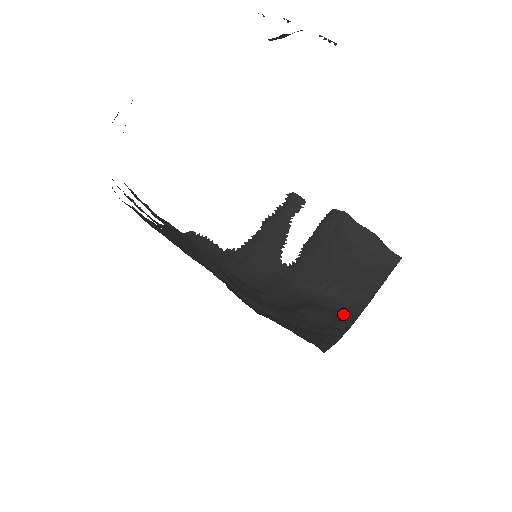
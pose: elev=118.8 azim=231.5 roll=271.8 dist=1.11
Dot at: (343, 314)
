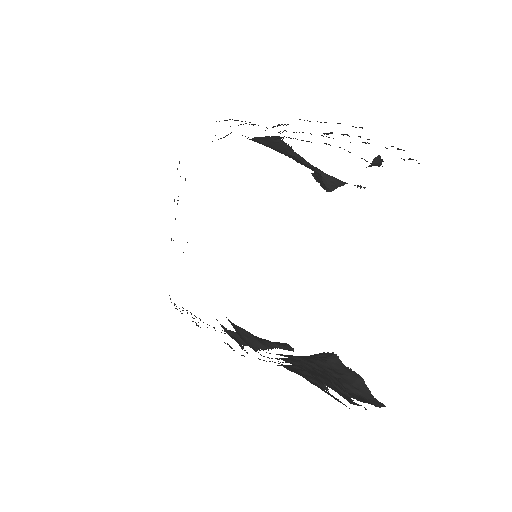
Dot at: occluded
